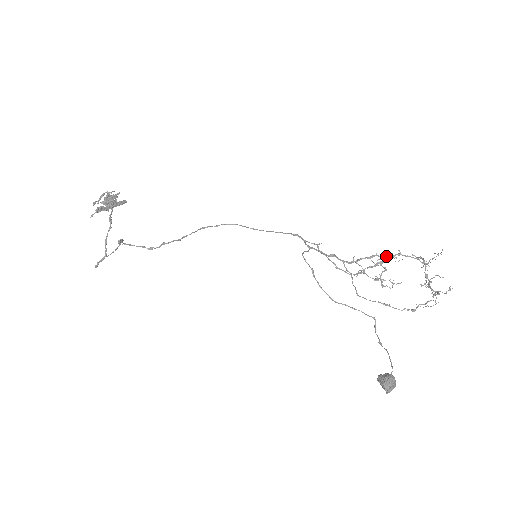
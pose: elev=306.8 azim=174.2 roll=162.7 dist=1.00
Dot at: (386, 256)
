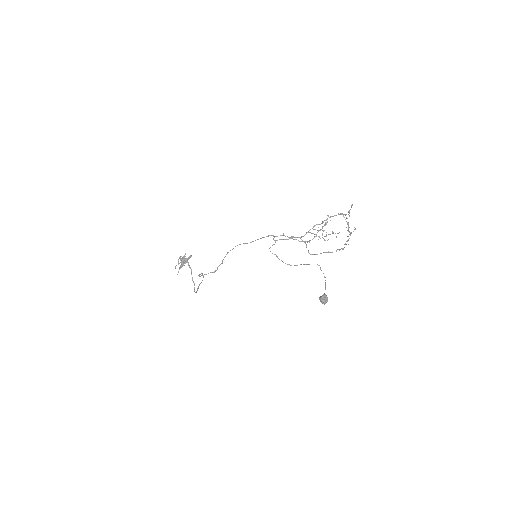
Dot at: (322, 222)
